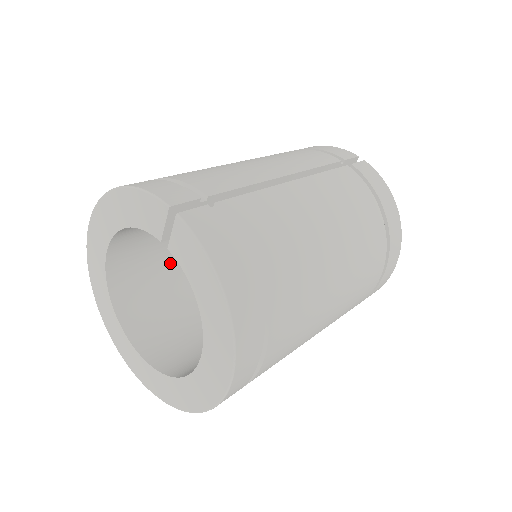
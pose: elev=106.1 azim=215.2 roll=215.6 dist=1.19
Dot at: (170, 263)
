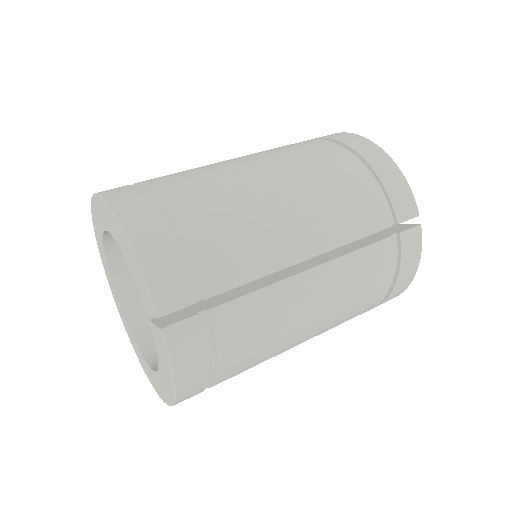
Dot at: occluded
